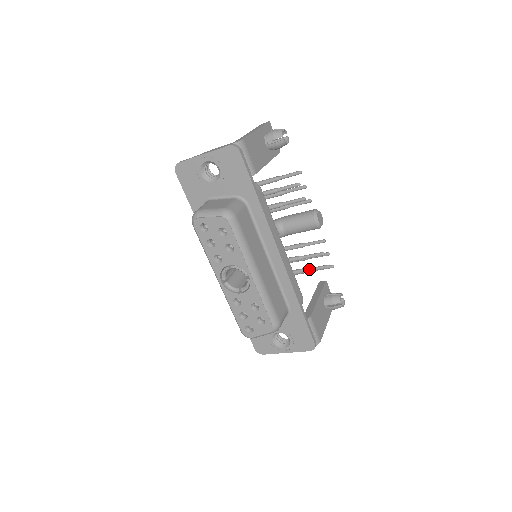
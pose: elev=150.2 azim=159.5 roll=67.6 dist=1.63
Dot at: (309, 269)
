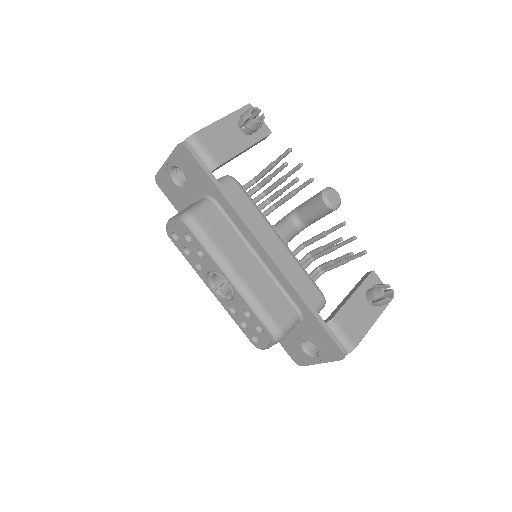
Dot at: (334, 260)
